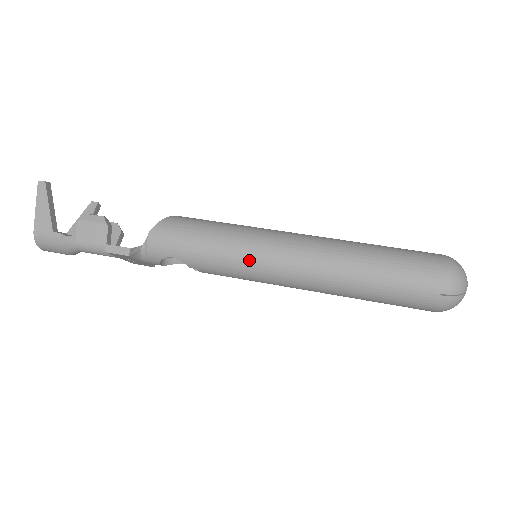
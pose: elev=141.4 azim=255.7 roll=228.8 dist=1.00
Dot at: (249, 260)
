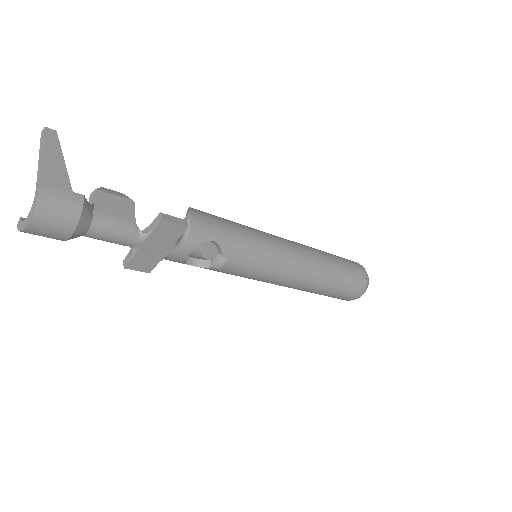
Dot at: (272, 248)
